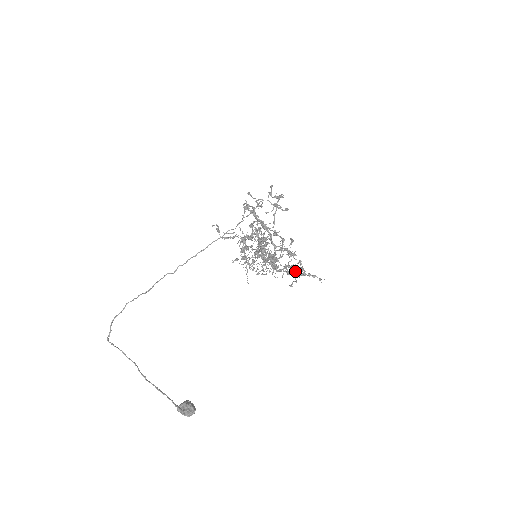
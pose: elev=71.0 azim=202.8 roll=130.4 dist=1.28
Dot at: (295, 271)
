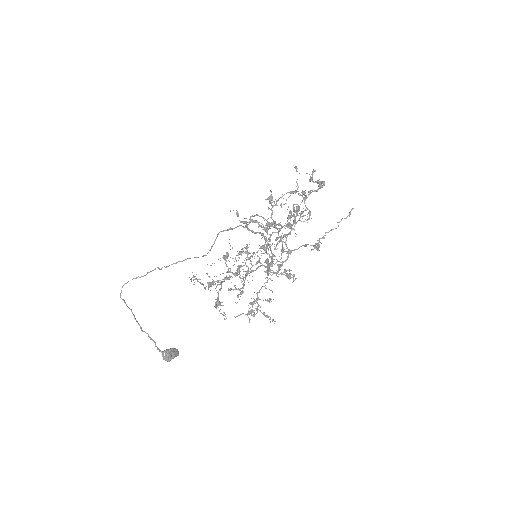
Dot at: (257, 302)
